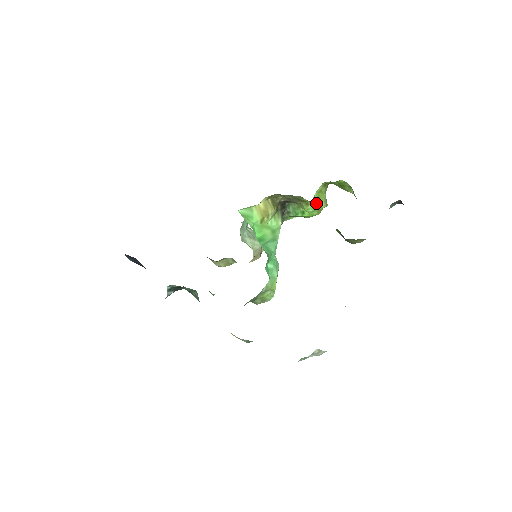
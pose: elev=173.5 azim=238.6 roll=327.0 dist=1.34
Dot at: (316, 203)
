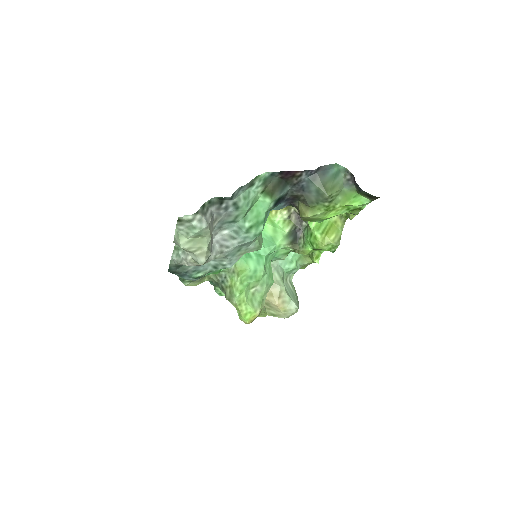
Dot at: (324, 227)
